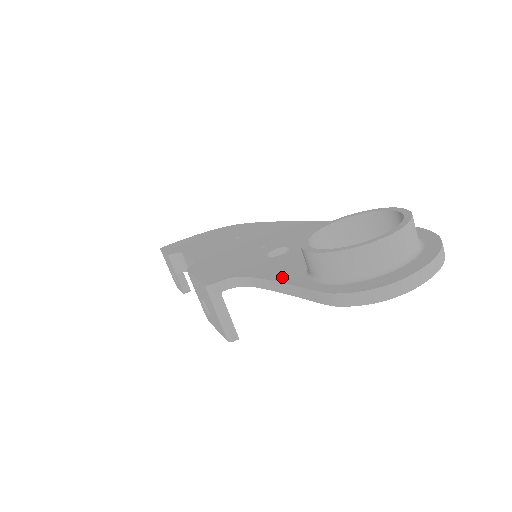
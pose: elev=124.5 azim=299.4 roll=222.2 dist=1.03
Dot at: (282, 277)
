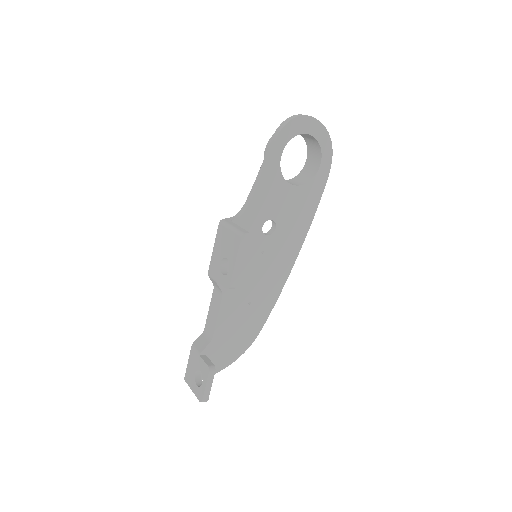
Dot at: occluded
